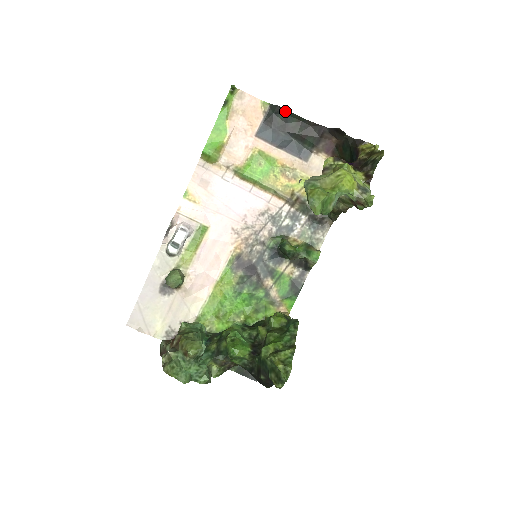
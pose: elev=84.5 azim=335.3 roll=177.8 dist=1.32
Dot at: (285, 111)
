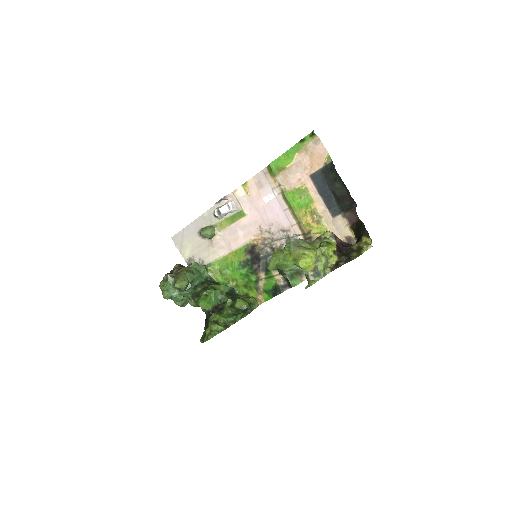
Dot at: (337, 173)
